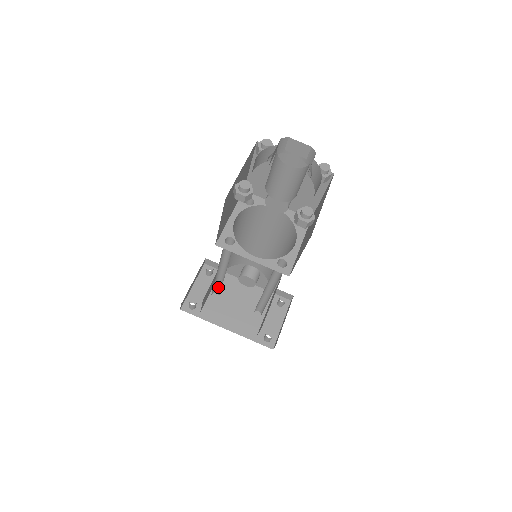
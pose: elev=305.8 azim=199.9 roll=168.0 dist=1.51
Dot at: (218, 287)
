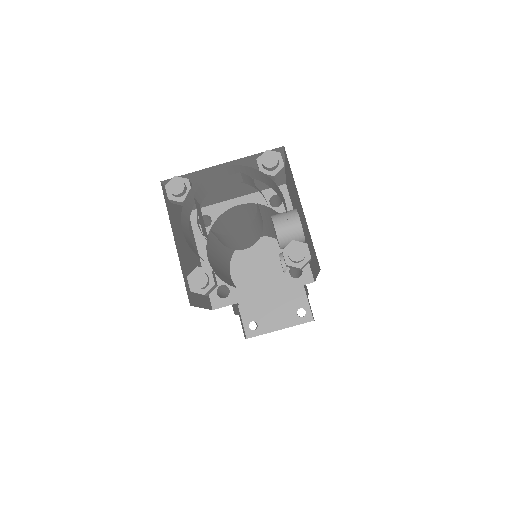
Dot at: occluded
